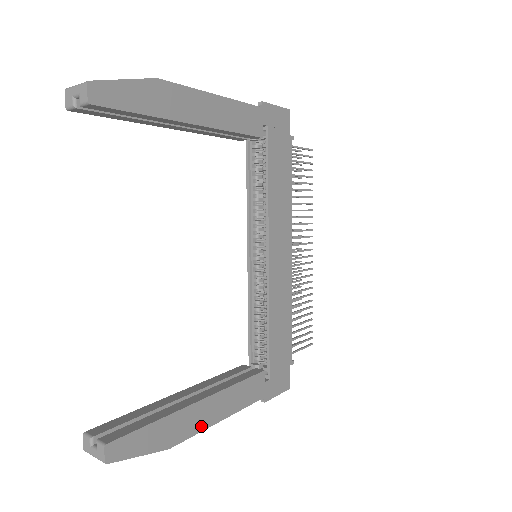
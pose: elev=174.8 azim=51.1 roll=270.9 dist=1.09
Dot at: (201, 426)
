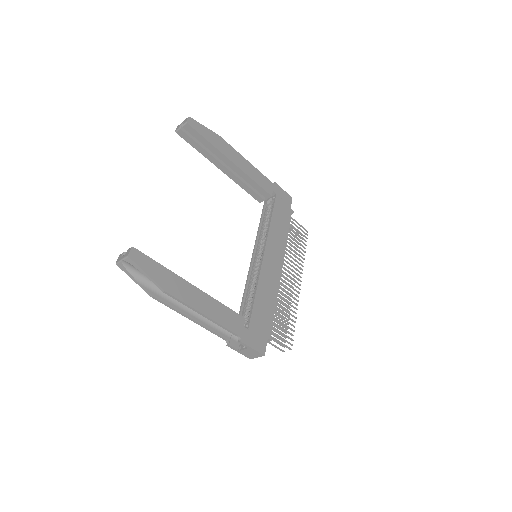
Dot at: (189, 302)
